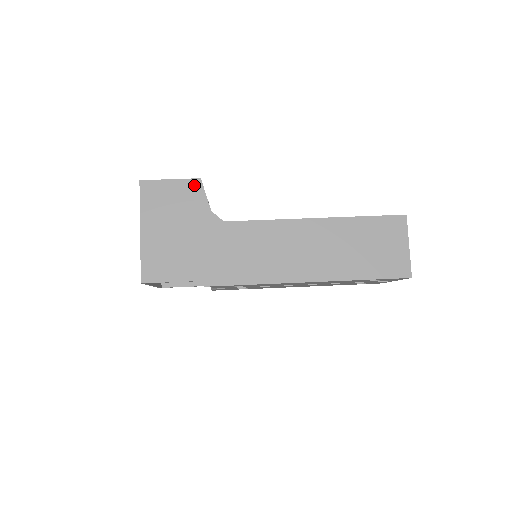
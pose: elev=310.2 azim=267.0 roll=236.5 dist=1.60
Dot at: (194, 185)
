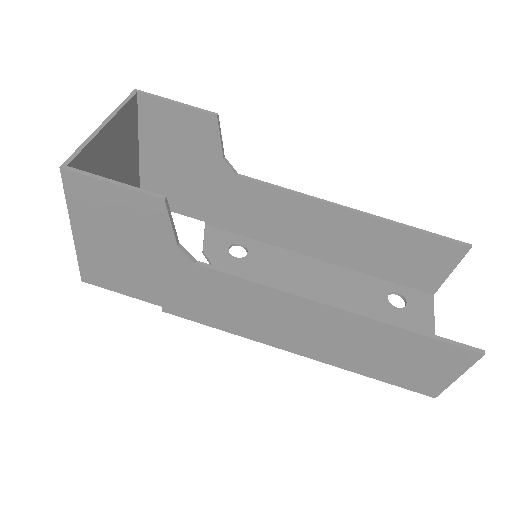
Dot at: (152, 205)
